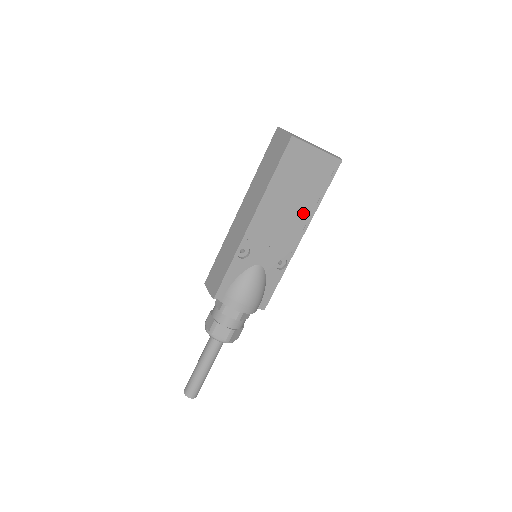
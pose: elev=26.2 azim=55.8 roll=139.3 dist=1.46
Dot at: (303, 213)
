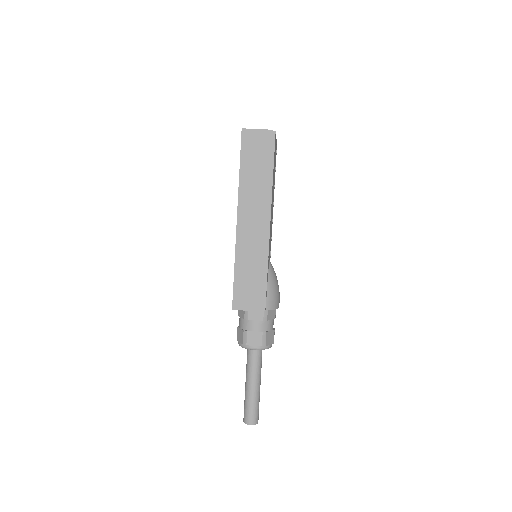
Dot at: (273, 199)
